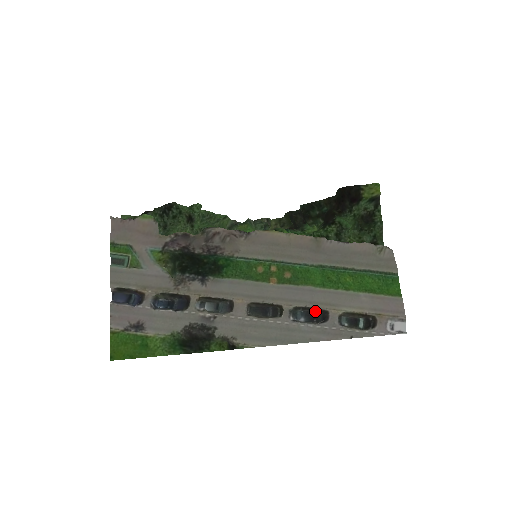
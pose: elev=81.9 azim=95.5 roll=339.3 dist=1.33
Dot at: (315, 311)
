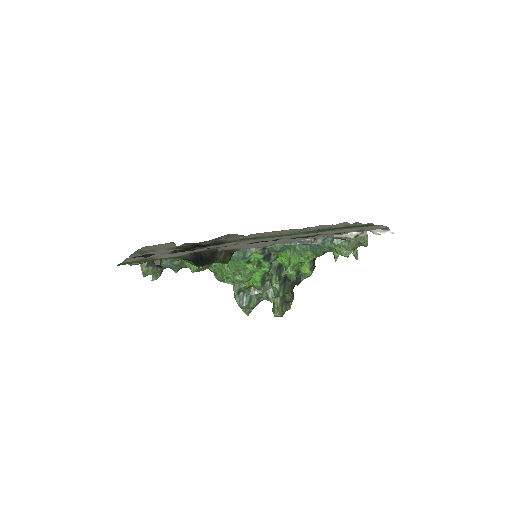
Dot at: occluded
